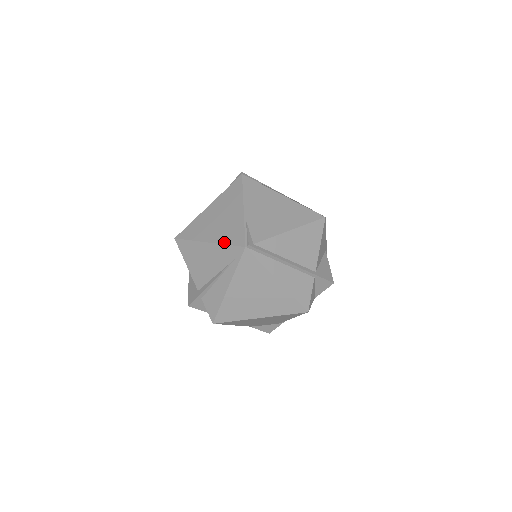
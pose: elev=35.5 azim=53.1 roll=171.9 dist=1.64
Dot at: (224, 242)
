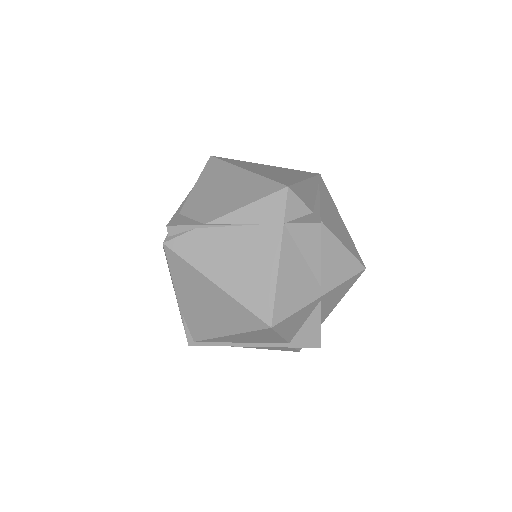
Dot at: occluded
